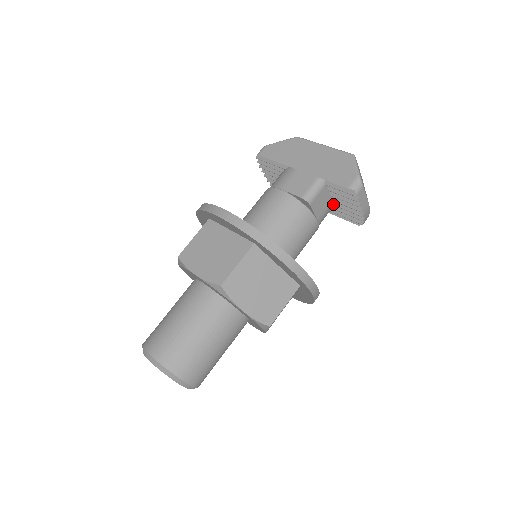
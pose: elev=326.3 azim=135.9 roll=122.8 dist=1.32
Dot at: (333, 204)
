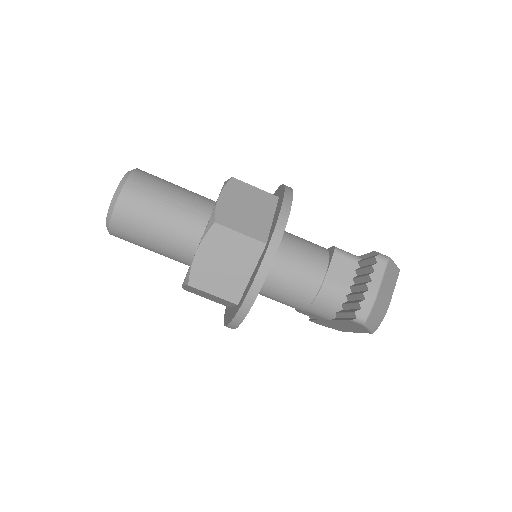
Dot at: (347, 294)
